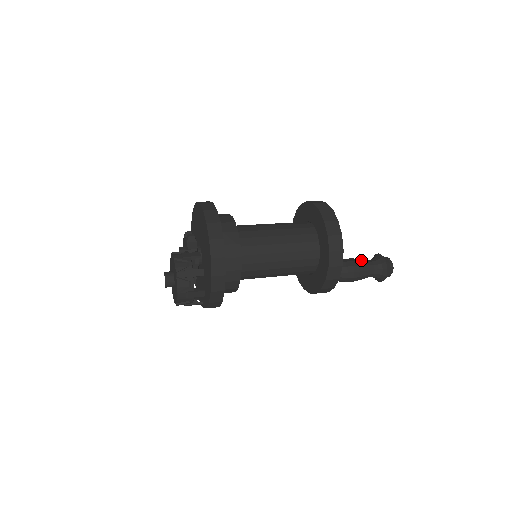
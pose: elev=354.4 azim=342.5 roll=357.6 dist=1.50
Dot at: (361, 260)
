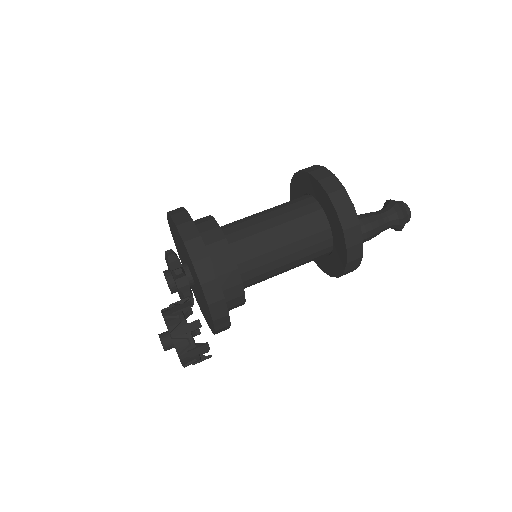
Dot at: (376, 219)
